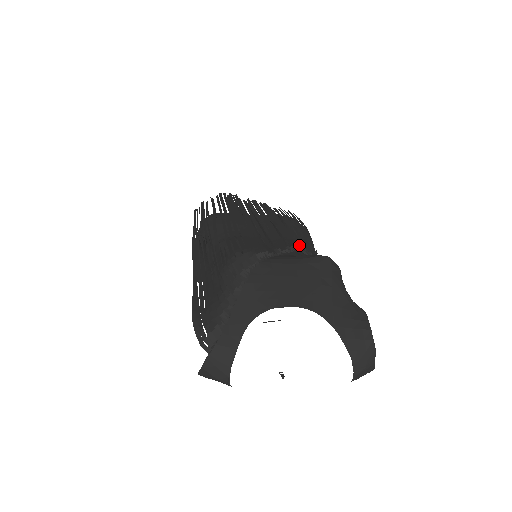
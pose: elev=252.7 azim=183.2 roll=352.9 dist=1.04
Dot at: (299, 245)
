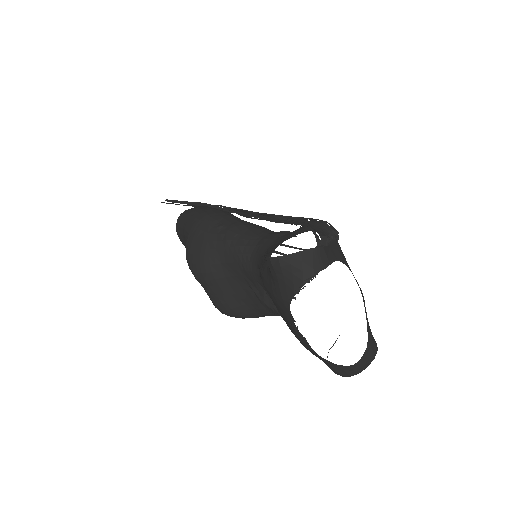
Dot at: occluded
